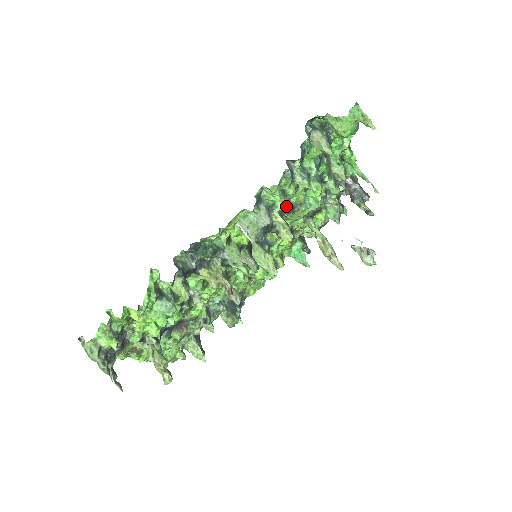
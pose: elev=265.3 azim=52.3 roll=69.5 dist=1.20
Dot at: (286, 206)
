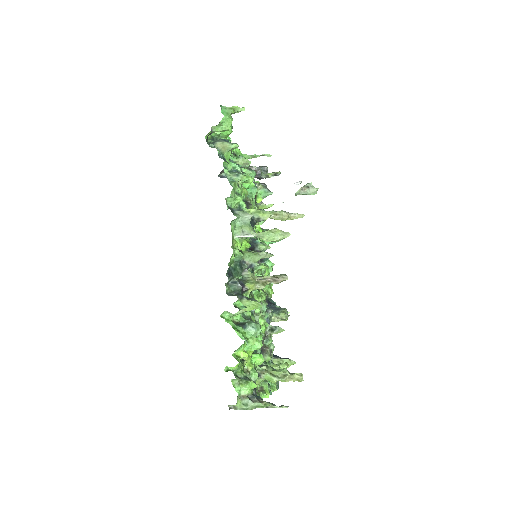
Dot at: occluded
